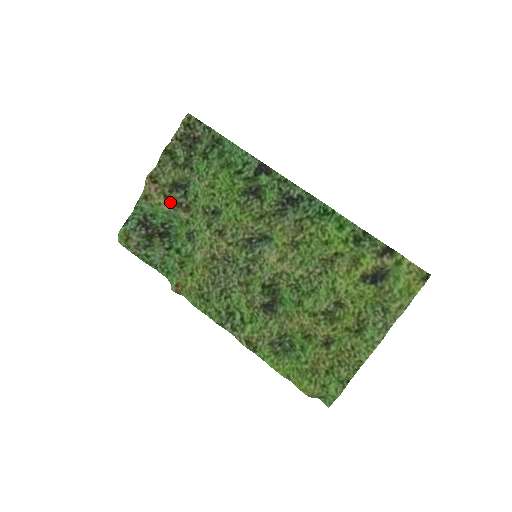
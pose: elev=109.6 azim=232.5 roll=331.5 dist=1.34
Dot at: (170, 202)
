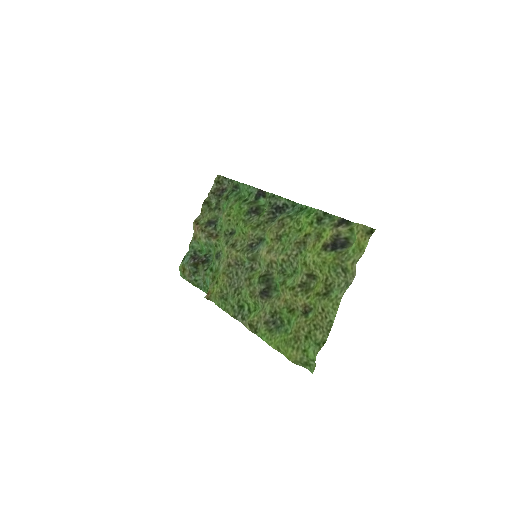
Dot at: (205, 234)
